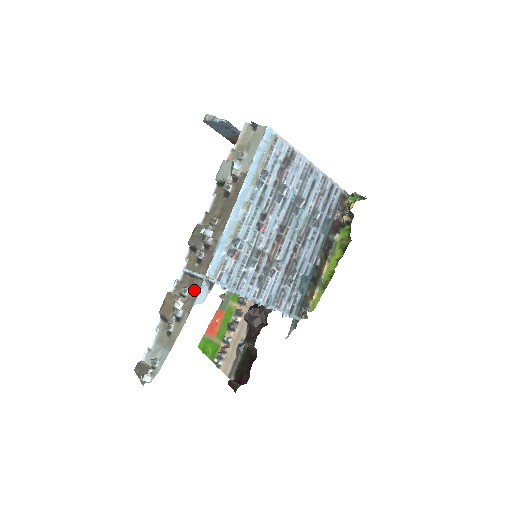
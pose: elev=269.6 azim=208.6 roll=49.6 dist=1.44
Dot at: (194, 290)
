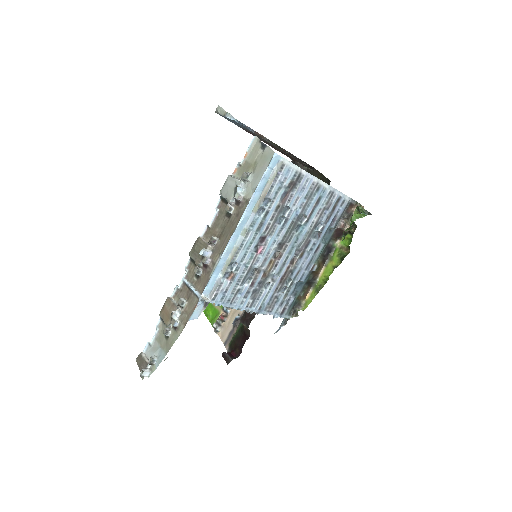
Dot at: (190, 305)
